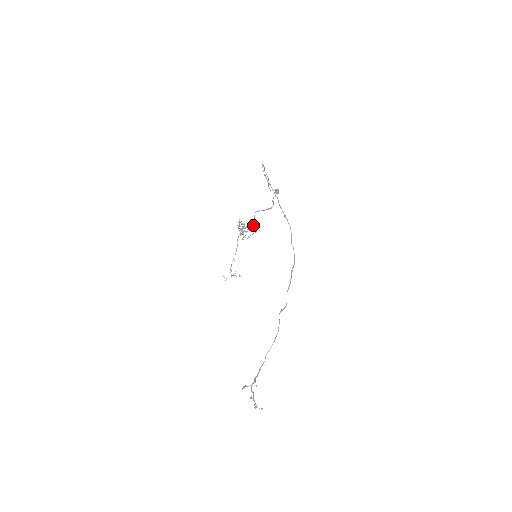
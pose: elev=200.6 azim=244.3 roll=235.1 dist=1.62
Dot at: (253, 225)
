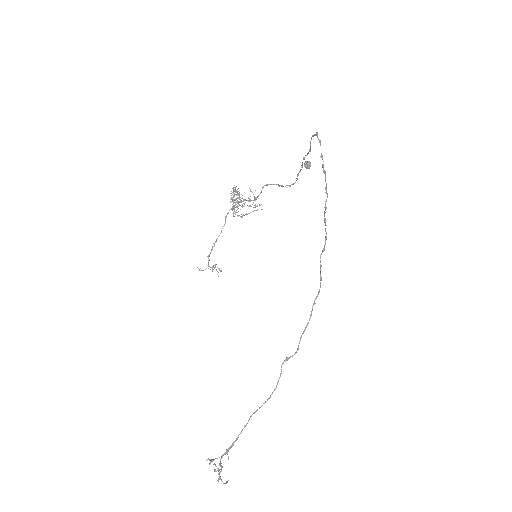
Dot at: occluded
